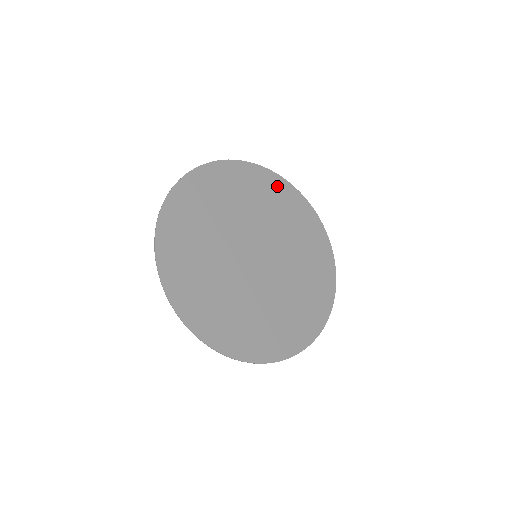
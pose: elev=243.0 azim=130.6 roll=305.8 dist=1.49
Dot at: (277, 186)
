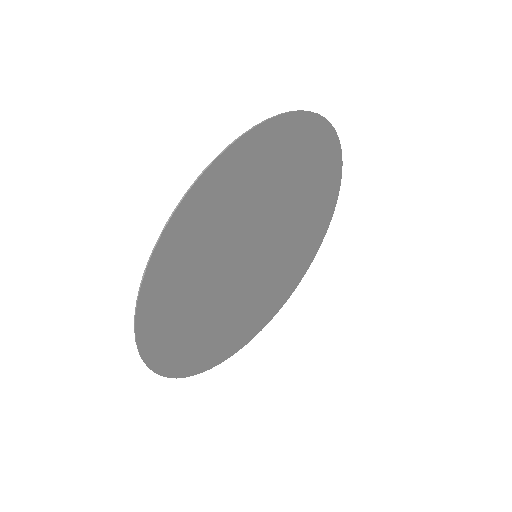
Dot at: (327, 155)
